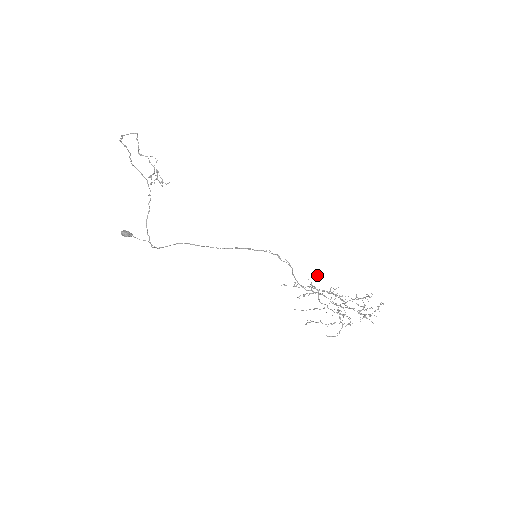
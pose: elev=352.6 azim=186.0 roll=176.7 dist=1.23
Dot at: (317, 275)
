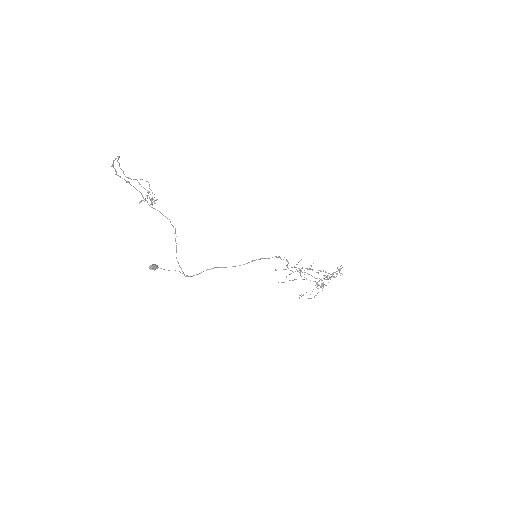
Dot at: occluded
